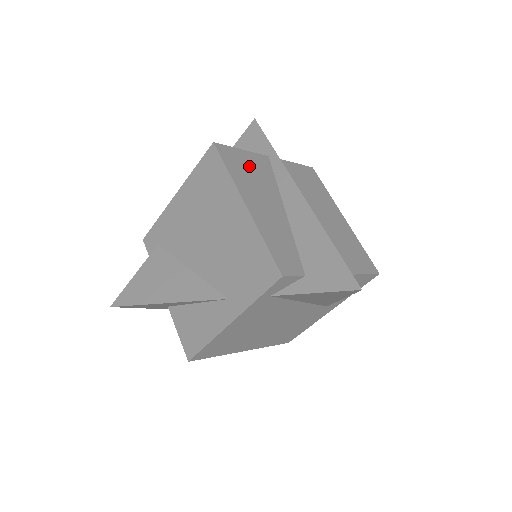
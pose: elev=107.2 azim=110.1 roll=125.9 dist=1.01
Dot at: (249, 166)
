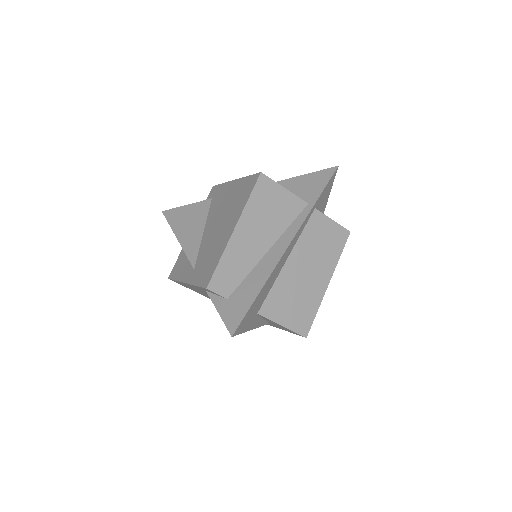
Dot at: (275, 204)
